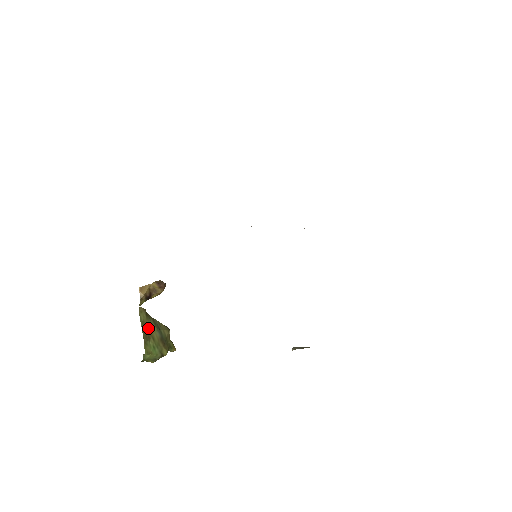
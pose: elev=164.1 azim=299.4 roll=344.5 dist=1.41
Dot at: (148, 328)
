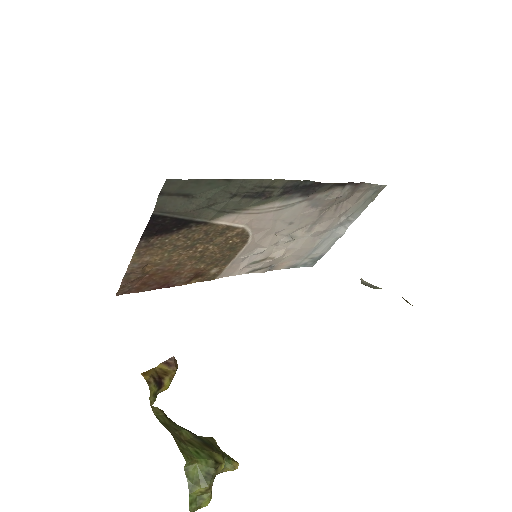
Dot at: (176, 431)
